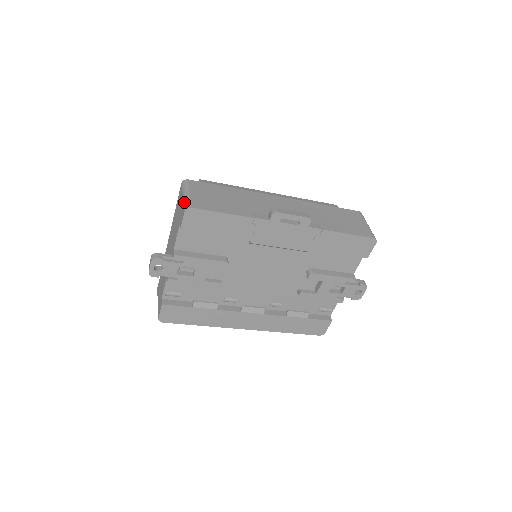
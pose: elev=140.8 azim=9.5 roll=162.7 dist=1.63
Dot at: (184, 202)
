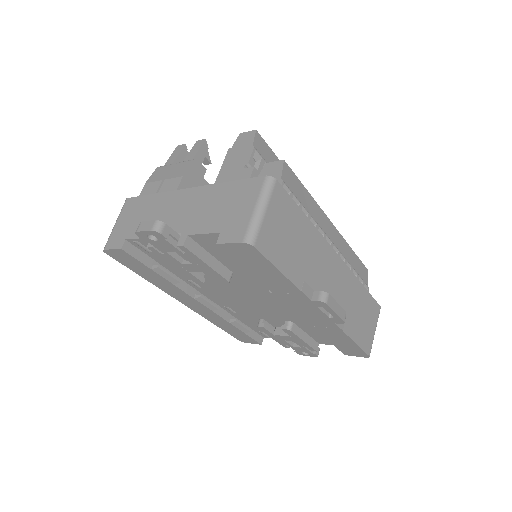
Dot at: (251, 224)
